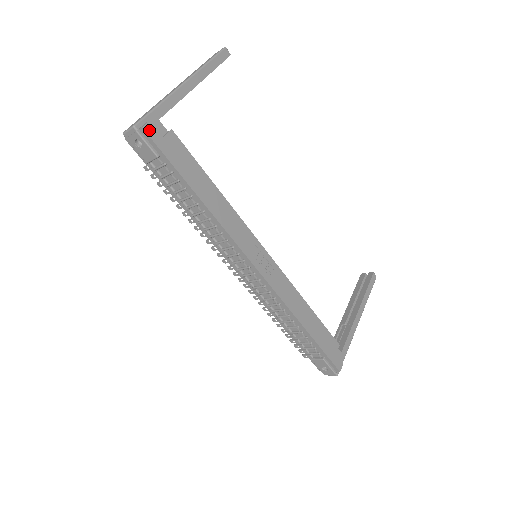
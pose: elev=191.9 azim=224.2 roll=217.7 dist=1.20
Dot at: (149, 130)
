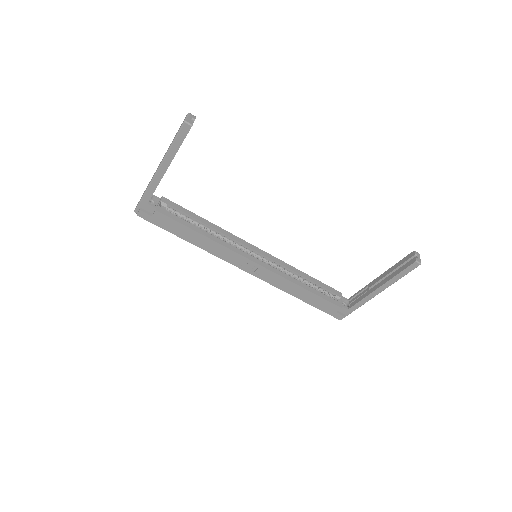
Dot at: (141, 215)
